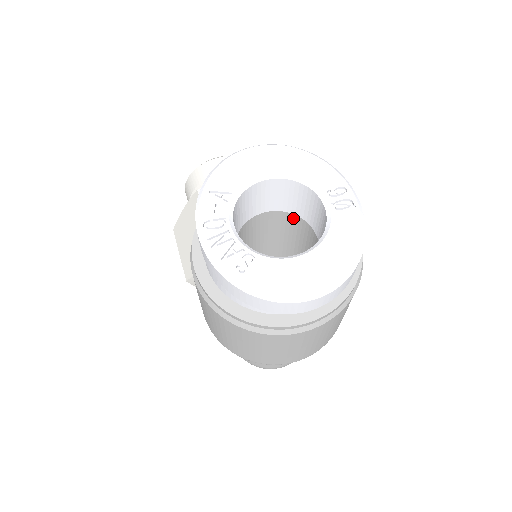
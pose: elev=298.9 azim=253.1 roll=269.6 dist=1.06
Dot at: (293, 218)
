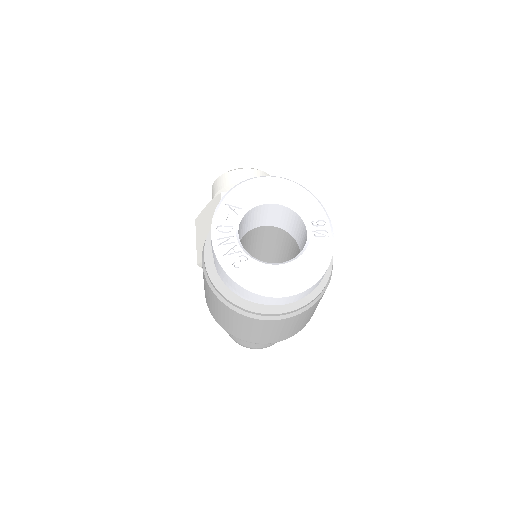
Dot at: (286, 234)
